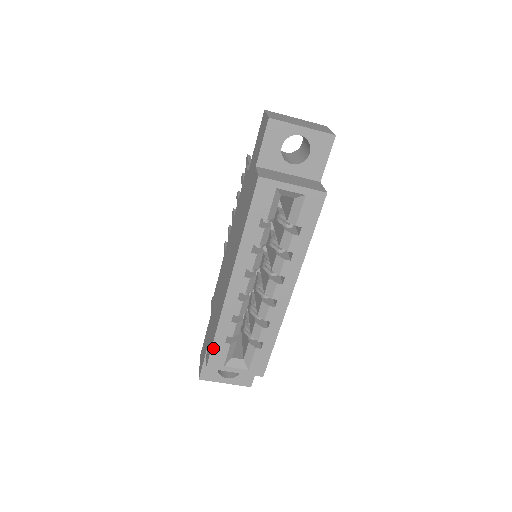
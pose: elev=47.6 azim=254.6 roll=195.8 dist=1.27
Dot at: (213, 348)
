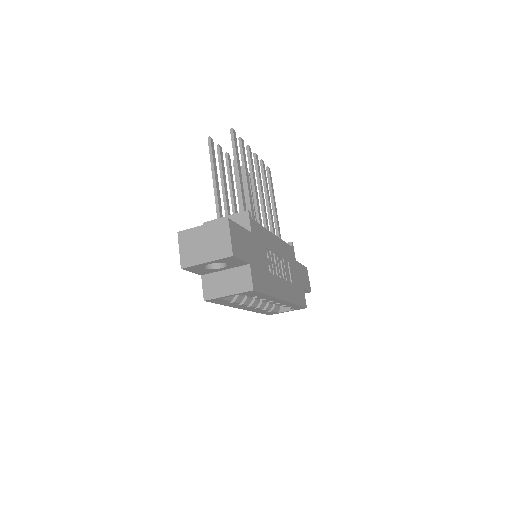
Dot at: occluded
